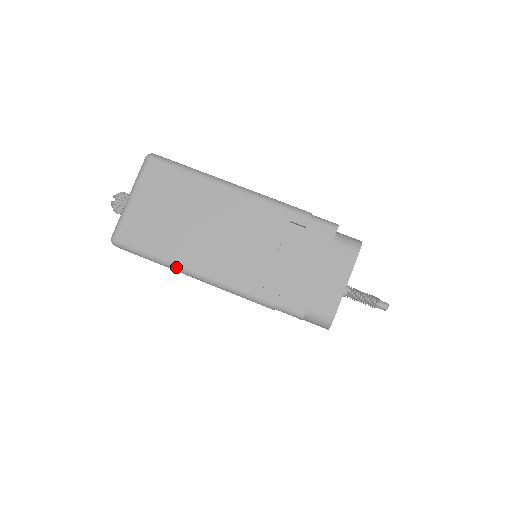
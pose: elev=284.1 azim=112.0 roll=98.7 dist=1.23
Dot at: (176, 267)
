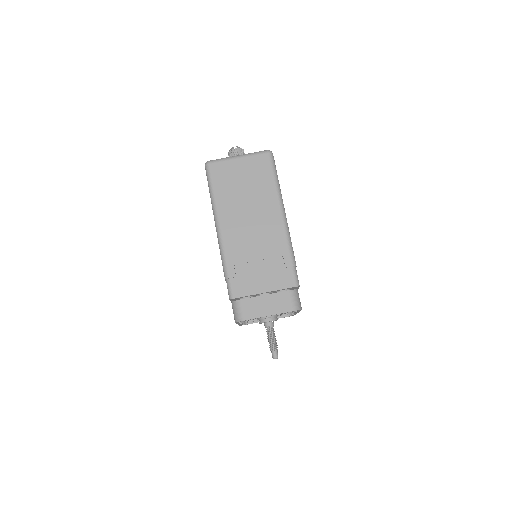
Dot at: (214, 208)
